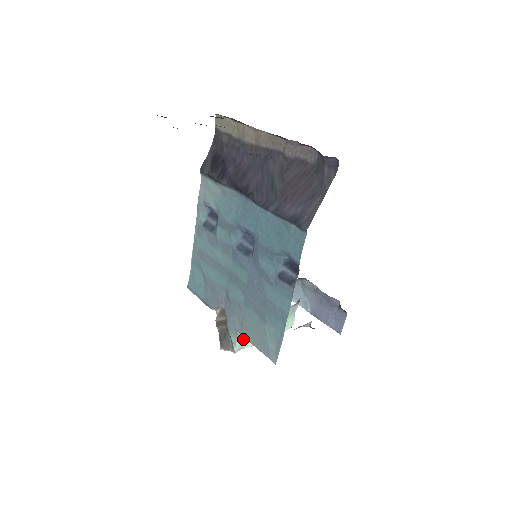
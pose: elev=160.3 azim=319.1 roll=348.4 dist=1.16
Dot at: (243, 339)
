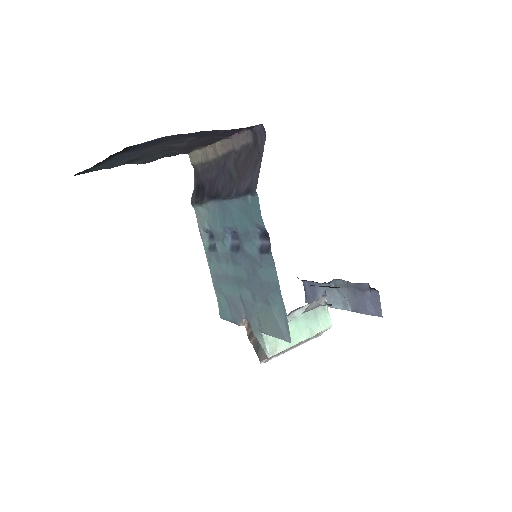
Dot at: (272, 341)
